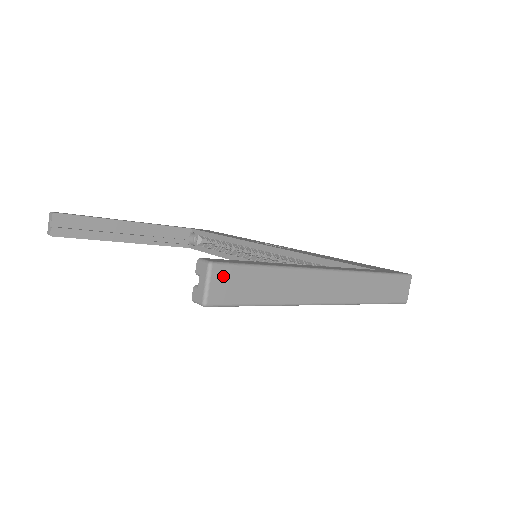
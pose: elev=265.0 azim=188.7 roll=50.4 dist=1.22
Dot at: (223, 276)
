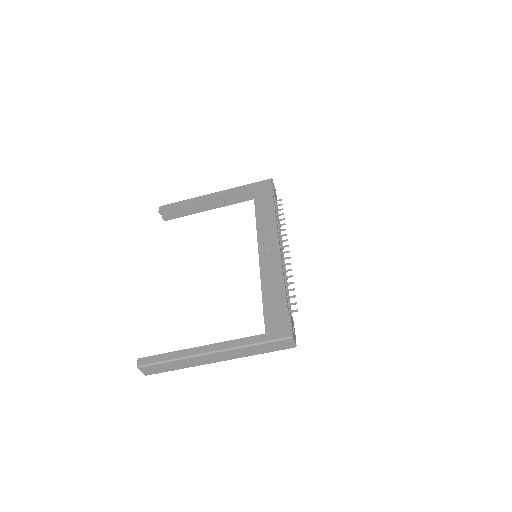
Dot at: (146, 369)
